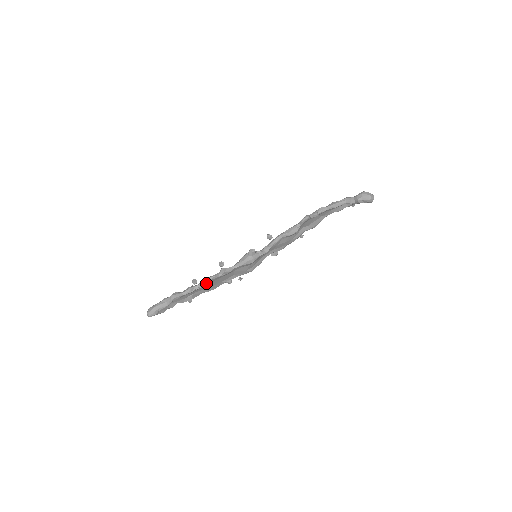
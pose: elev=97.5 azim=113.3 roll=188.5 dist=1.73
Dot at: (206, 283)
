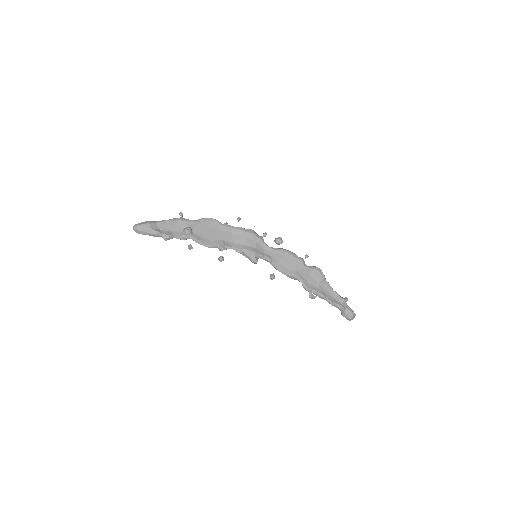
Dot at: (201, 243)
